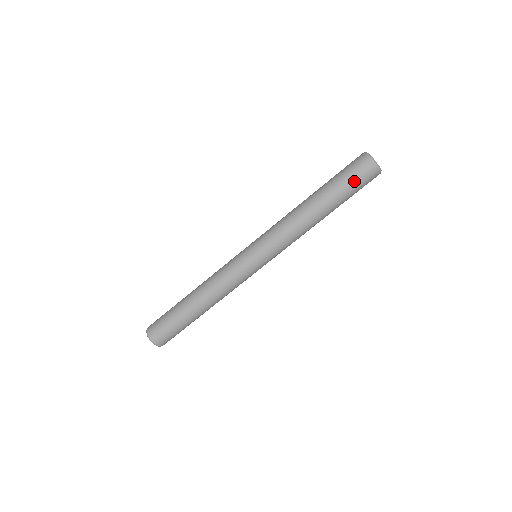
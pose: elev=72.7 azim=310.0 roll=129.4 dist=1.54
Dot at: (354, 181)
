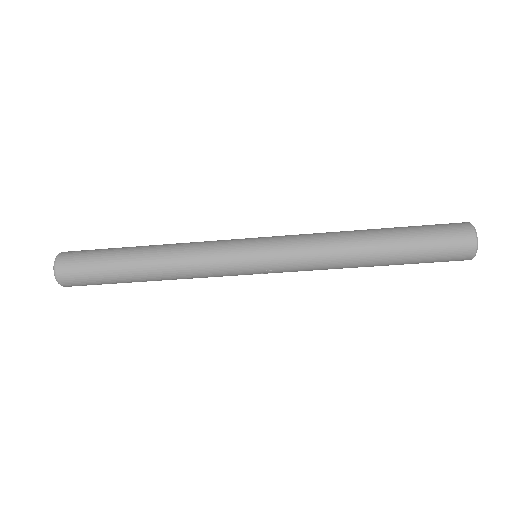
Dot at: (437, 248)
